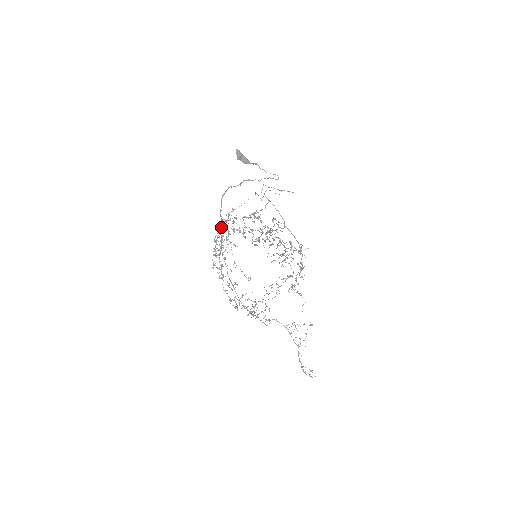
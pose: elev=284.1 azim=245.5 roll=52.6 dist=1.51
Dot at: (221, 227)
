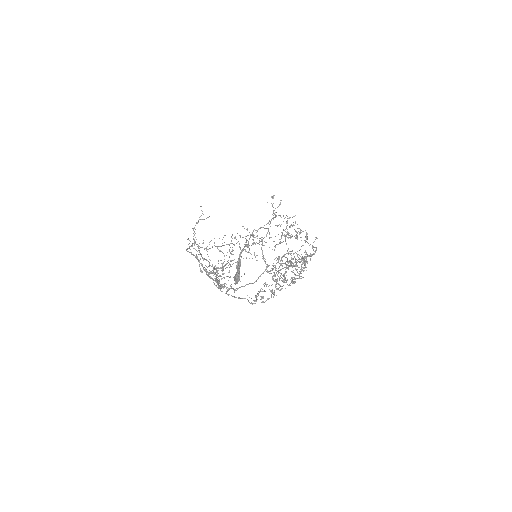
Dot at: (209, 273)
